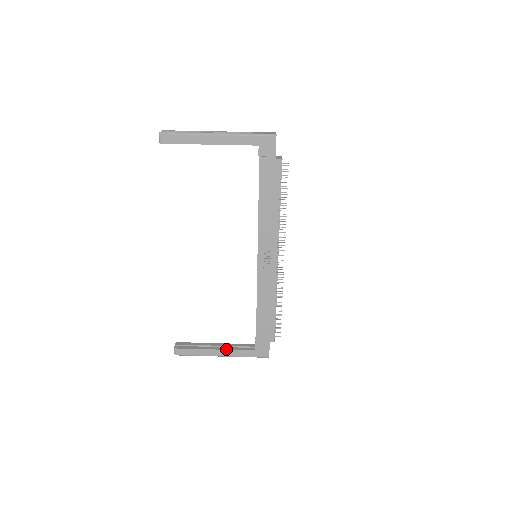
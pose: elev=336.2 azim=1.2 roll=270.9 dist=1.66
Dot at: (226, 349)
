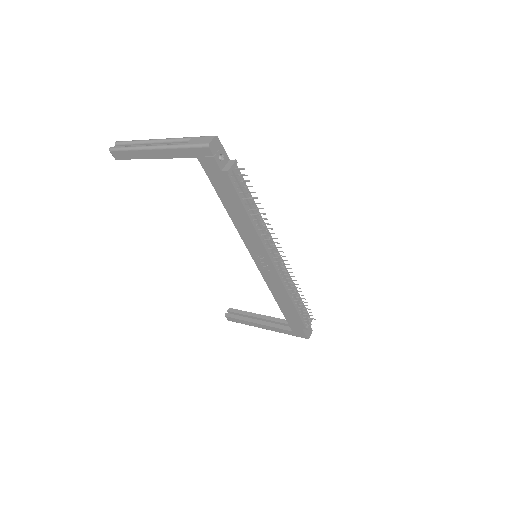
Dot at: (266, 325)
